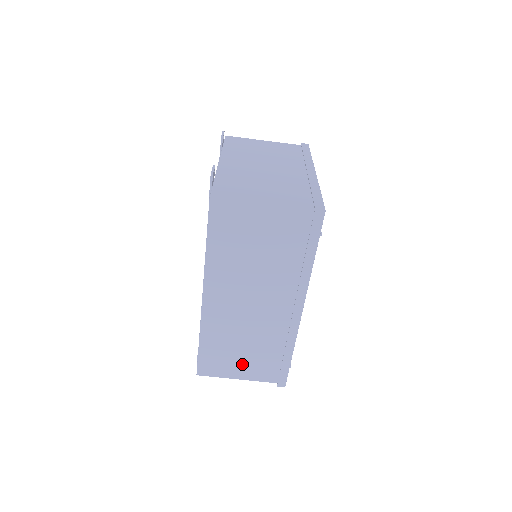
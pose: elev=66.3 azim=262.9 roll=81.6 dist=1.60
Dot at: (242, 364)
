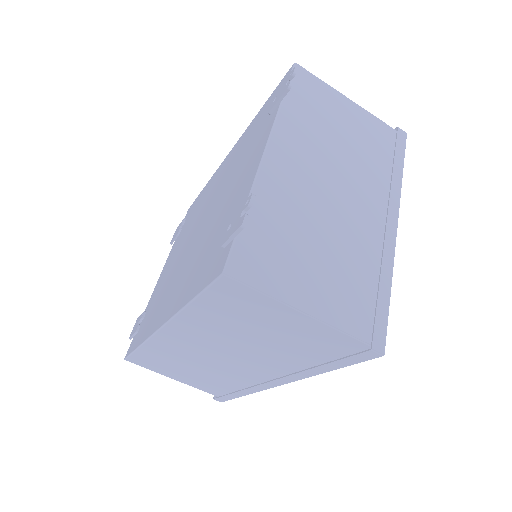
Dot at: (183, 375)
